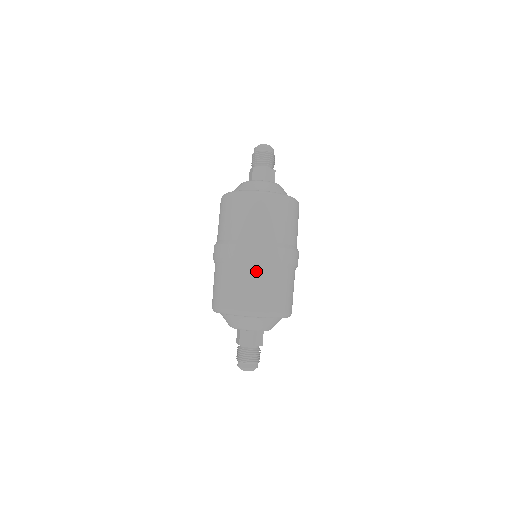
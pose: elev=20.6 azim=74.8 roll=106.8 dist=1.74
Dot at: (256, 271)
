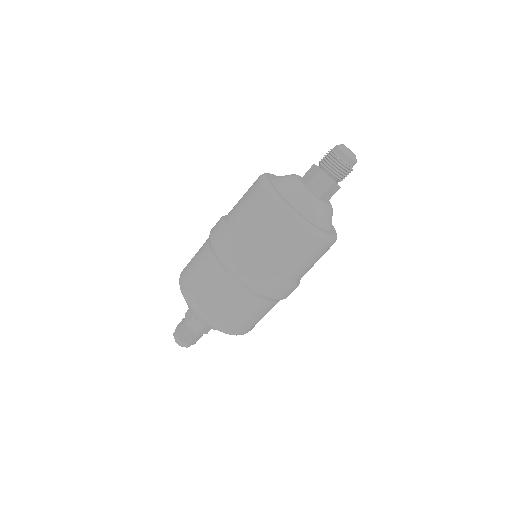
Dot at: (243, 295)
